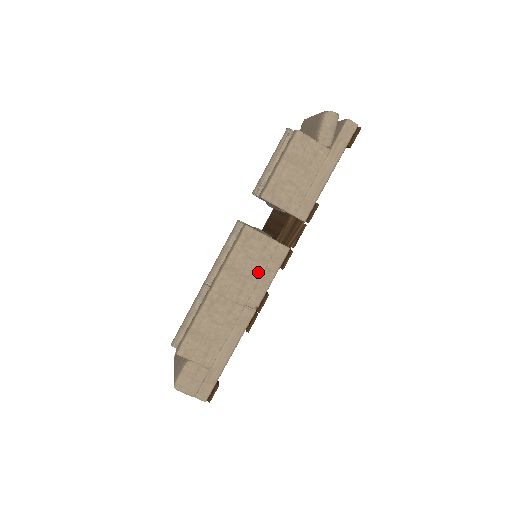
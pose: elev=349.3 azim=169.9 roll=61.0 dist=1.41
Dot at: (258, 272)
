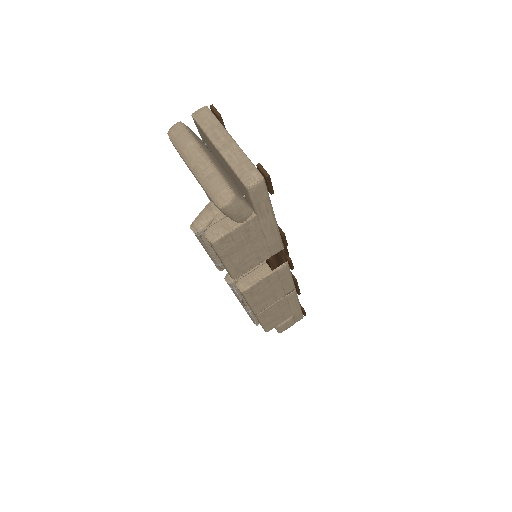
Dot at: (277, 286)
